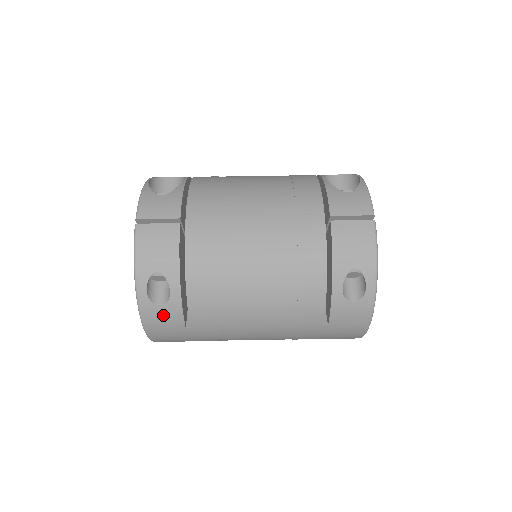
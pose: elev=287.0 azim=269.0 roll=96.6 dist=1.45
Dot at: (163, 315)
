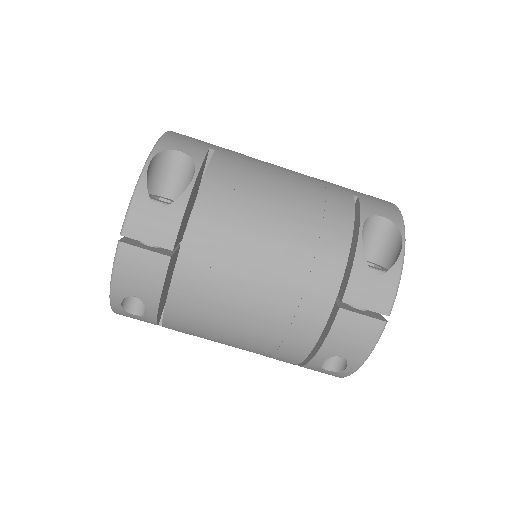
Dot at: (136, 318)
